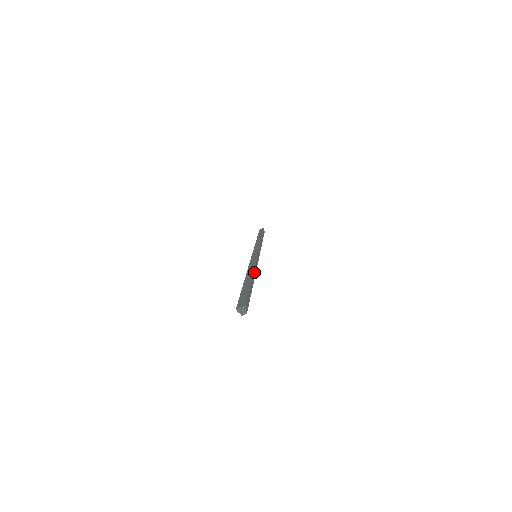
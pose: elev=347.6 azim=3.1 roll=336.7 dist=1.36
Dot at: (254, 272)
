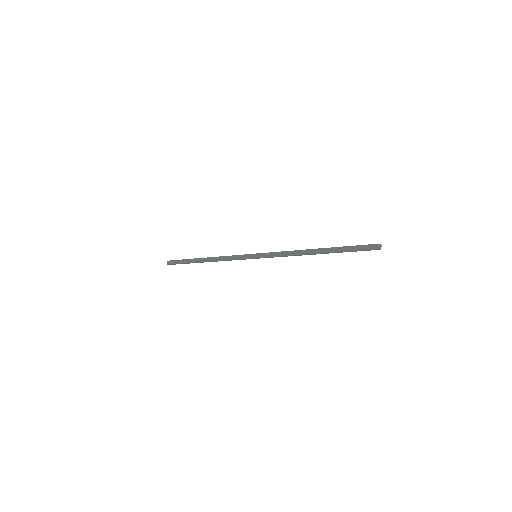
Dot at: occluded
